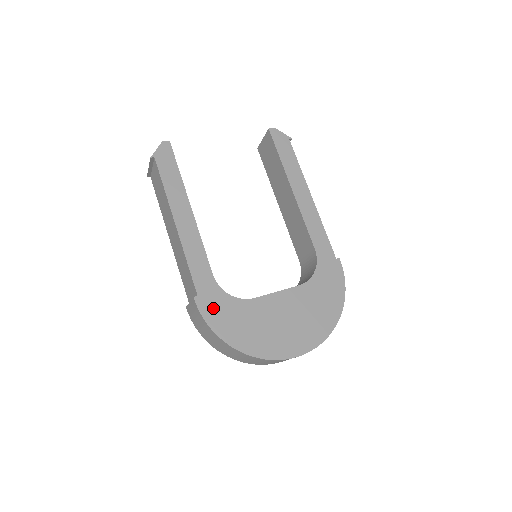
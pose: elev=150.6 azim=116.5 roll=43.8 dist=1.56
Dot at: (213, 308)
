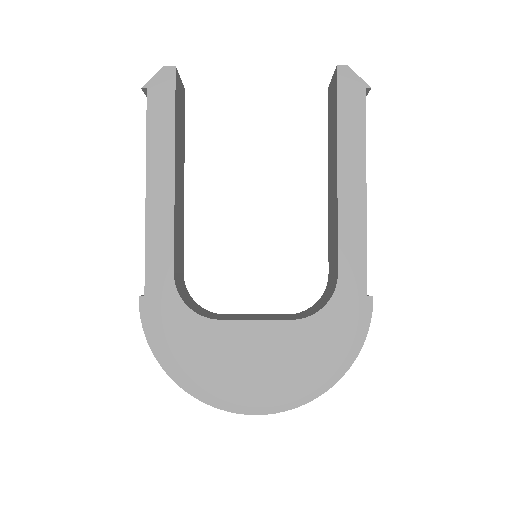
Dot at: (159, 317)
